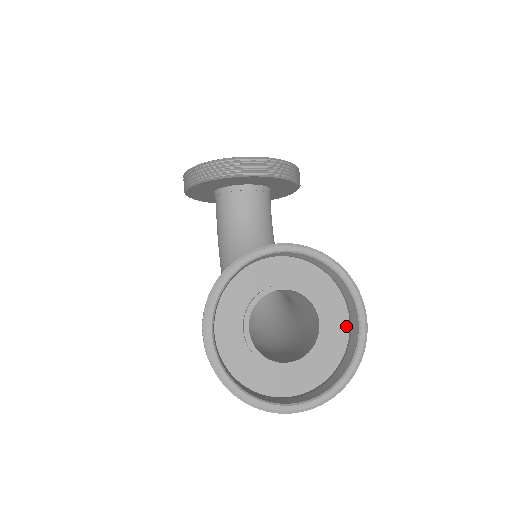
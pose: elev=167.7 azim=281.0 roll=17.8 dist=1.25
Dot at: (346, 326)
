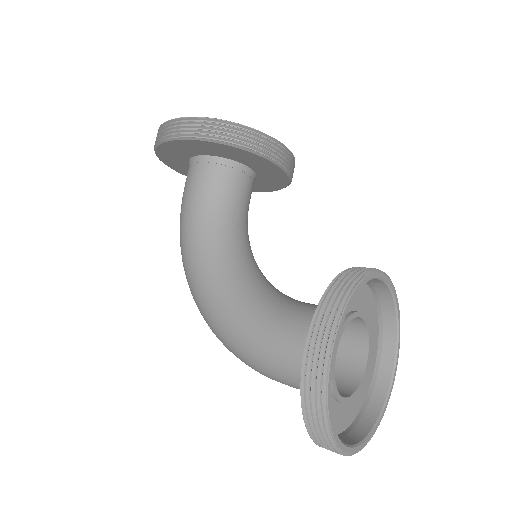
Dot at: (374, 364)
